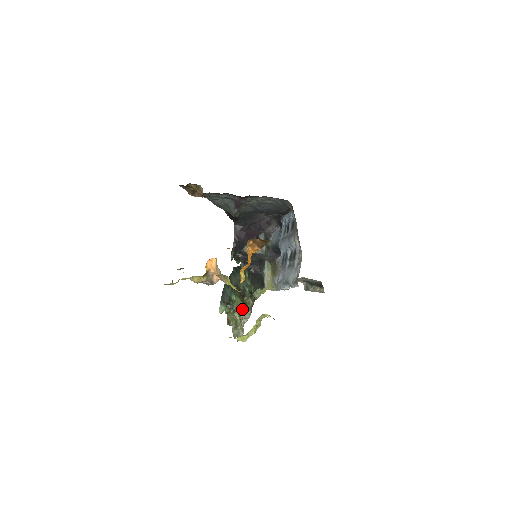
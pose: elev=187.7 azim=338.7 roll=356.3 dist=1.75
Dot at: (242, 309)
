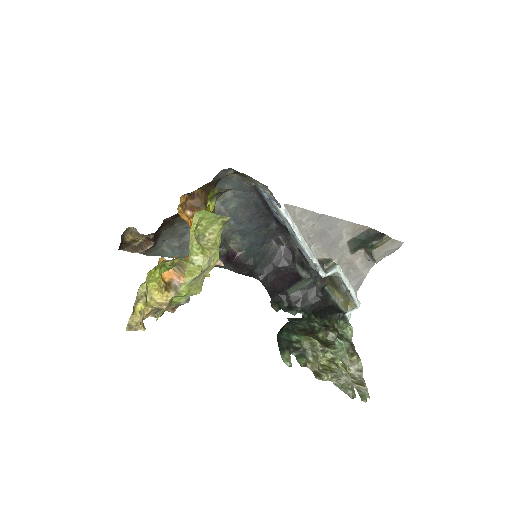
Dot at: (323, 348)
